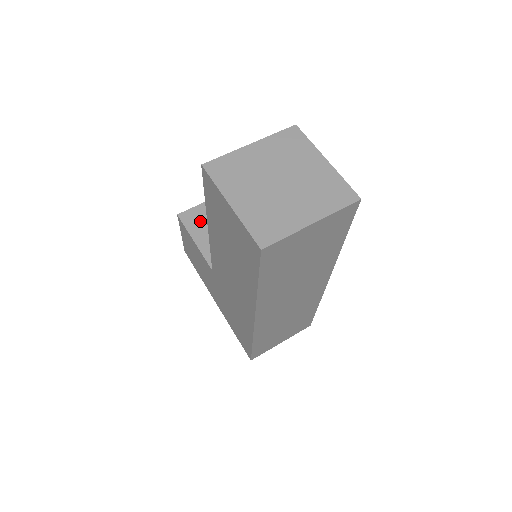
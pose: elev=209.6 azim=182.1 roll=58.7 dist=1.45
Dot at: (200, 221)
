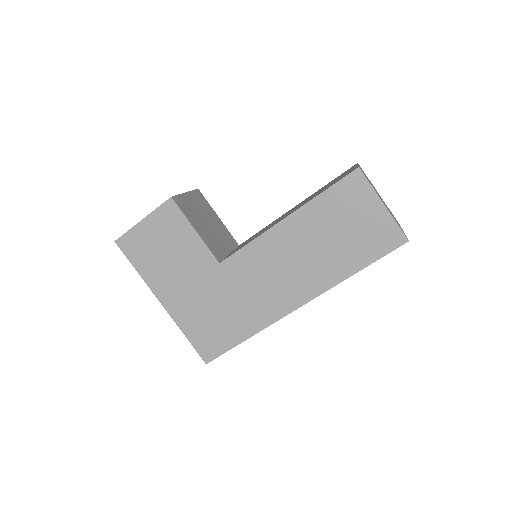
Dot at: (190, 211)
